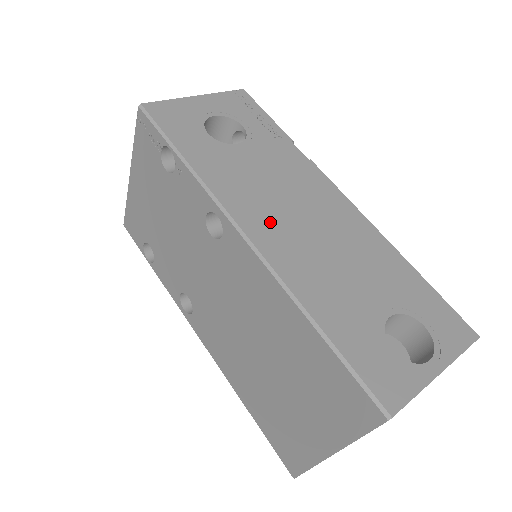
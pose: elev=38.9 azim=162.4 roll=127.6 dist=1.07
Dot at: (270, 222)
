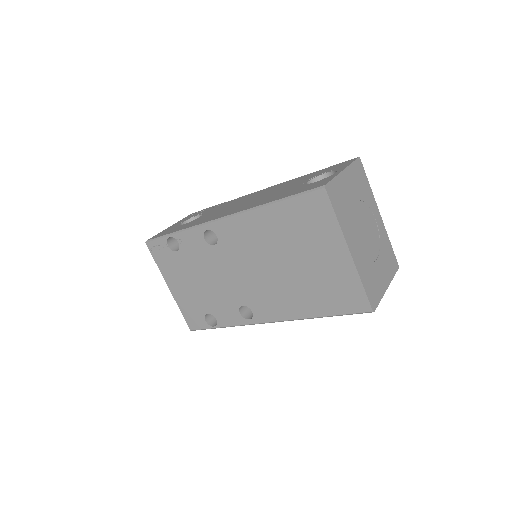
Dot at: (230, 211)
